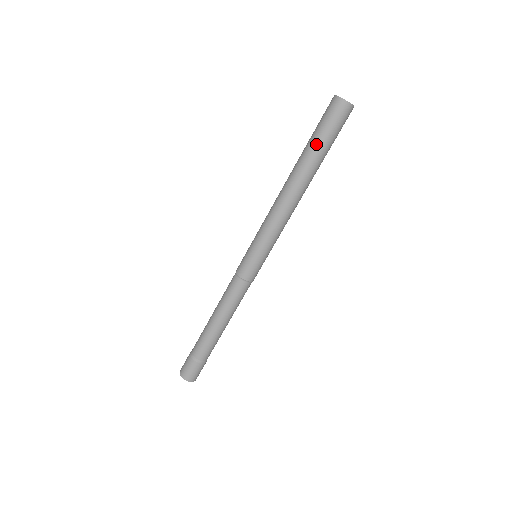
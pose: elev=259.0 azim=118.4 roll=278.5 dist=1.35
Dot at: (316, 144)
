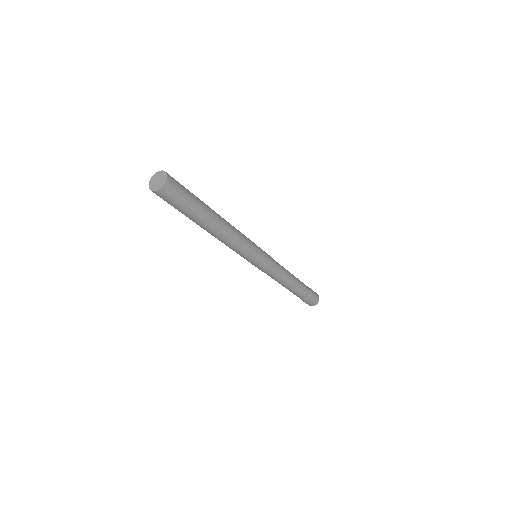
Dot at: (185, 215)
